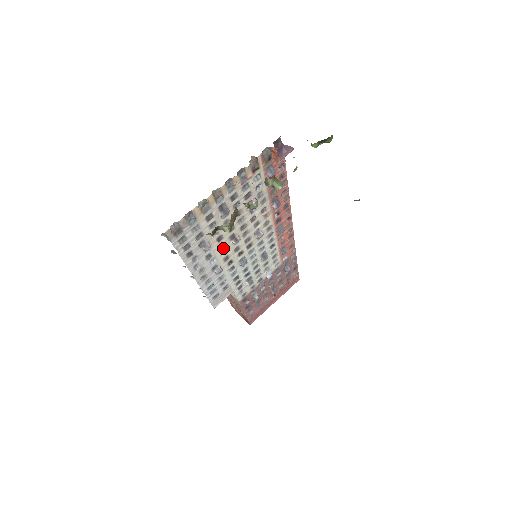
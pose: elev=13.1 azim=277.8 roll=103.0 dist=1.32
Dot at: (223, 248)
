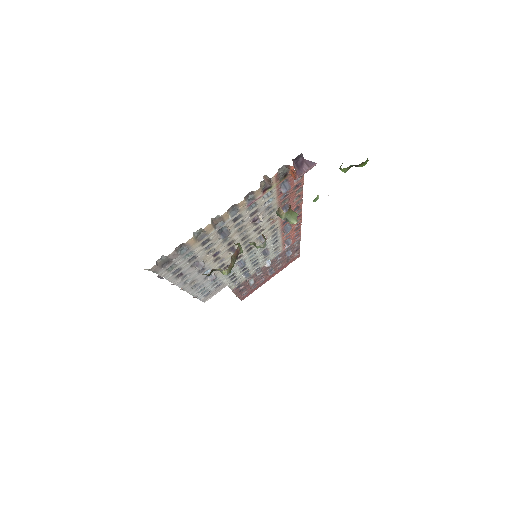
Dot at: (219, 259)
